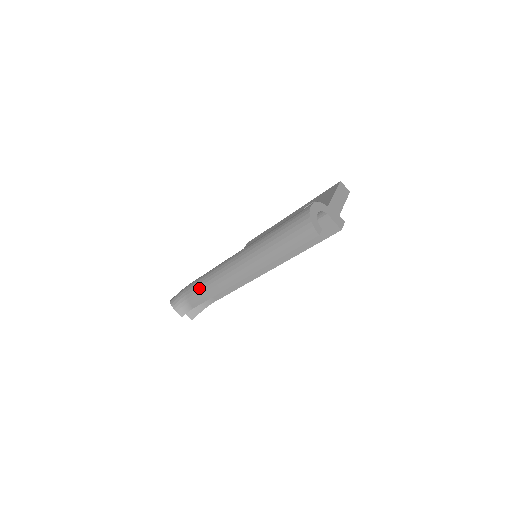
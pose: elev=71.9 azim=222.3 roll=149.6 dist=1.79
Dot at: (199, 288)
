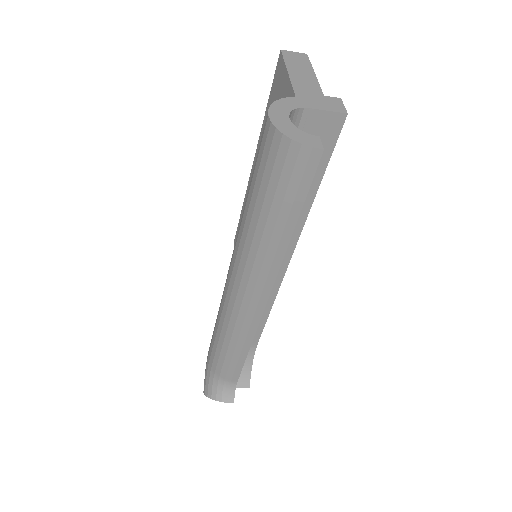
Dot at: (221, 355)
